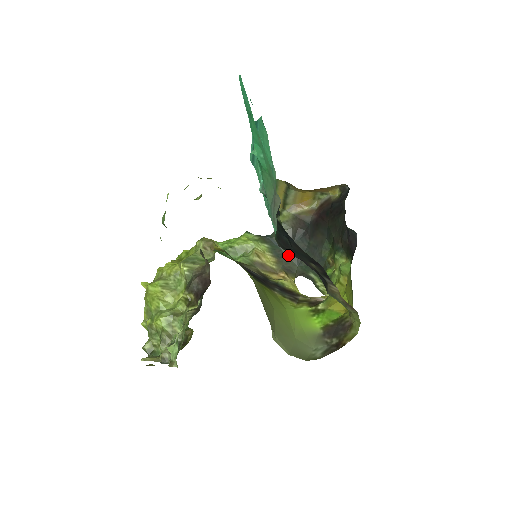
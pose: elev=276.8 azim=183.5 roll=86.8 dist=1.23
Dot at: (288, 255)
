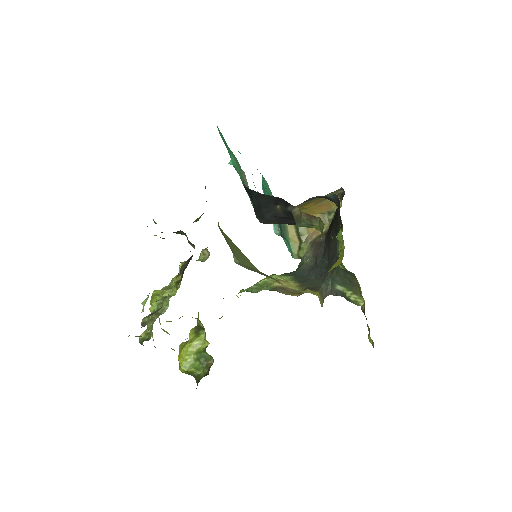
Dot at: (312, 279)
